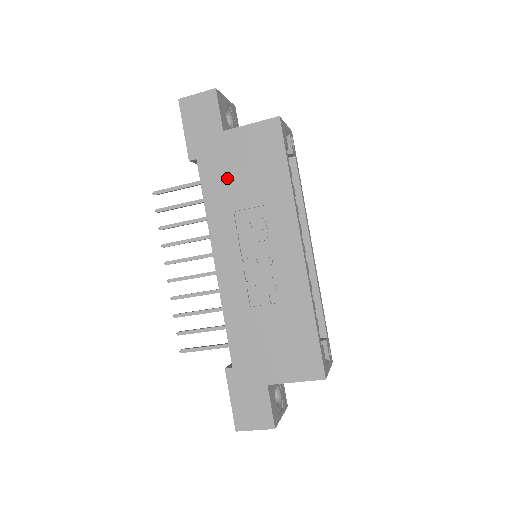
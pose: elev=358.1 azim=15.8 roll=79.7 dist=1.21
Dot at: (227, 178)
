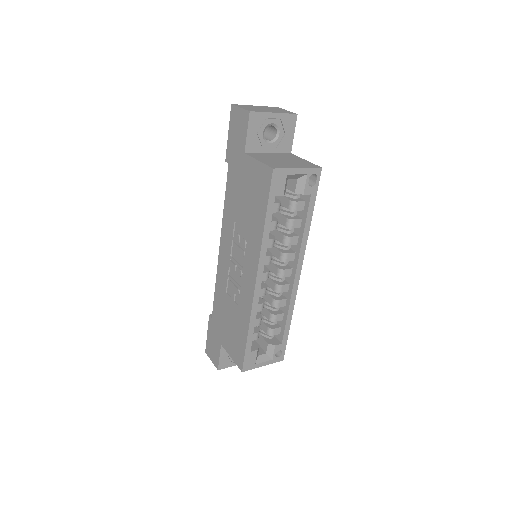
Dot at: (237, 193)
